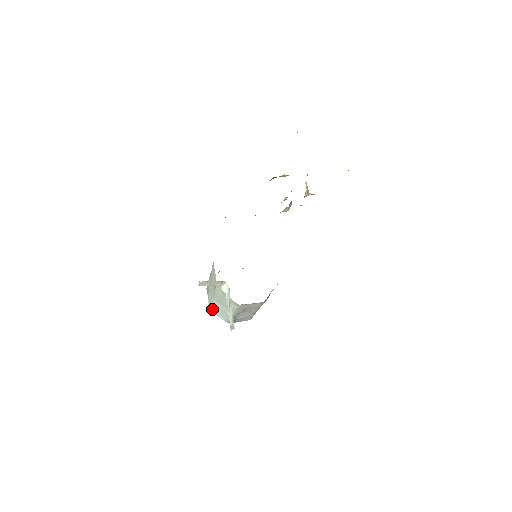
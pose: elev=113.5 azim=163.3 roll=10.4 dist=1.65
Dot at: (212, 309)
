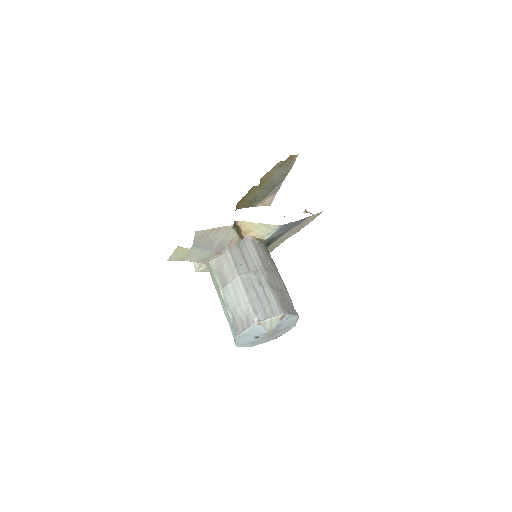
Dot at: (233, 336)
